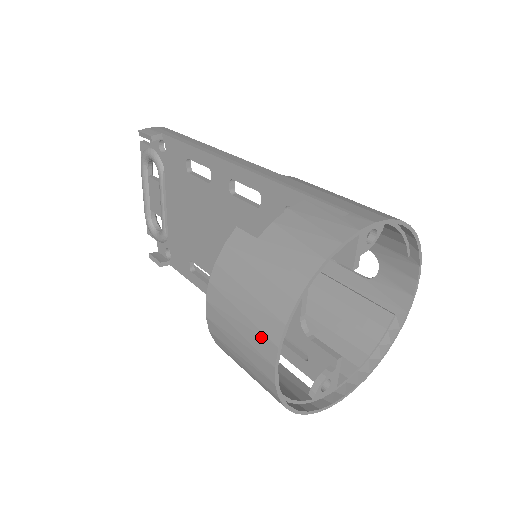
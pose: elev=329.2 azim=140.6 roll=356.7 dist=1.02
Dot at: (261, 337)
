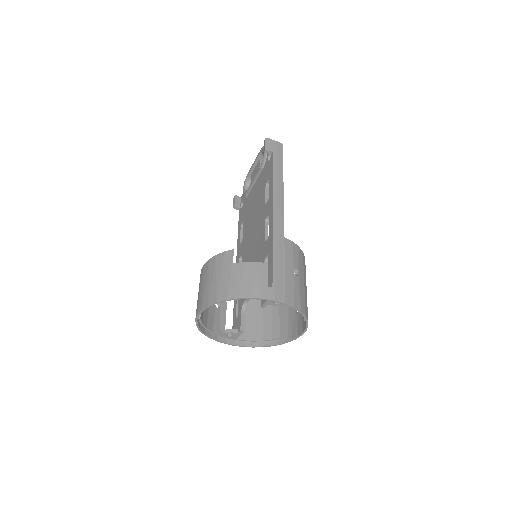
Dot at: (202, 300)
